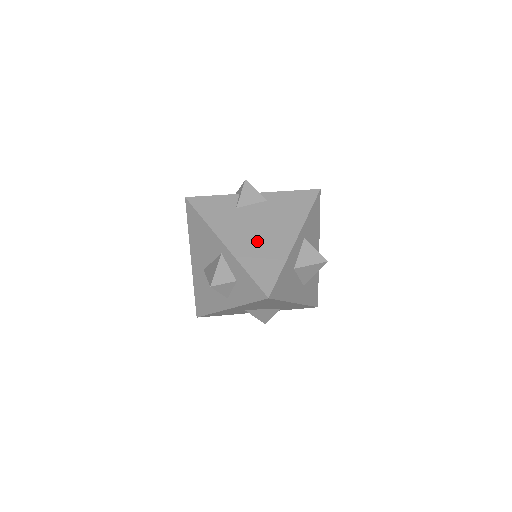
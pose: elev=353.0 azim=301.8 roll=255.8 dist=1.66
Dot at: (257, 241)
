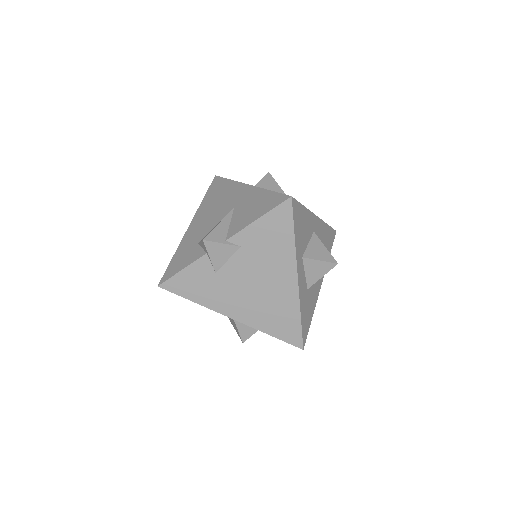
Dot at: (260, 300)
